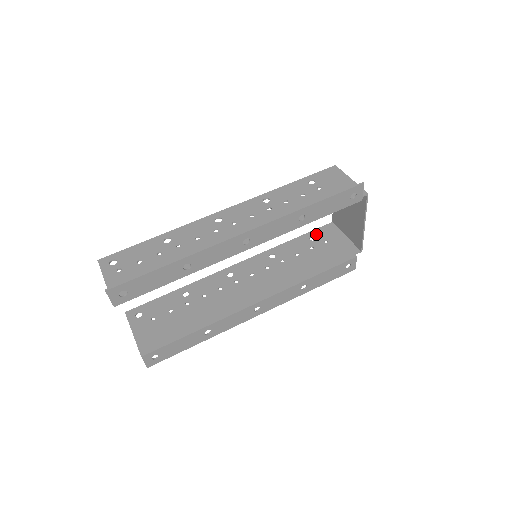
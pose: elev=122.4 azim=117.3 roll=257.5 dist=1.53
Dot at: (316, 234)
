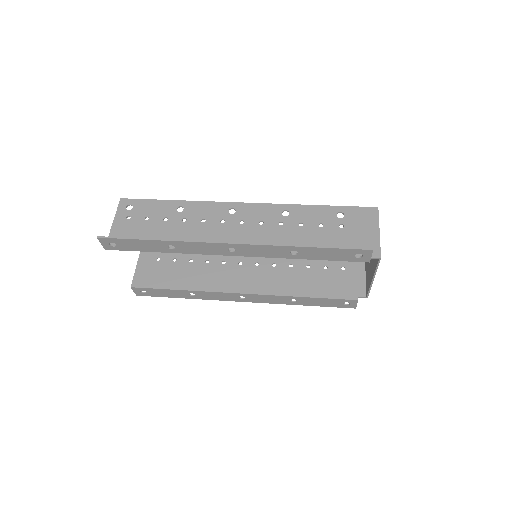
Dot at: occluded
